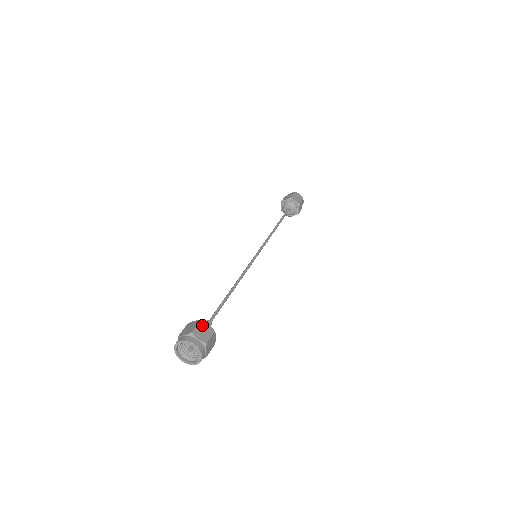
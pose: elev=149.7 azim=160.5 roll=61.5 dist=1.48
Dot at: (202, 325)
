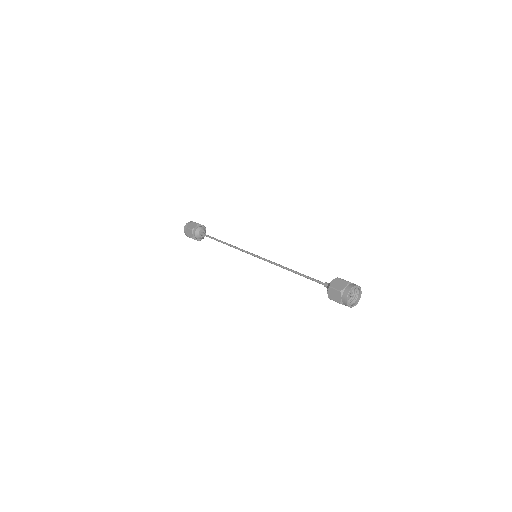
Dot at: occluded
